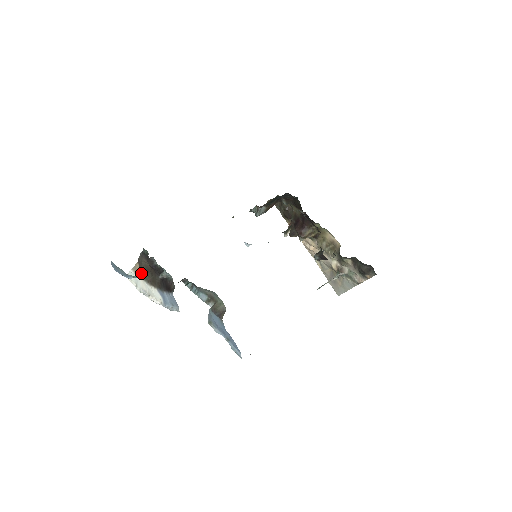
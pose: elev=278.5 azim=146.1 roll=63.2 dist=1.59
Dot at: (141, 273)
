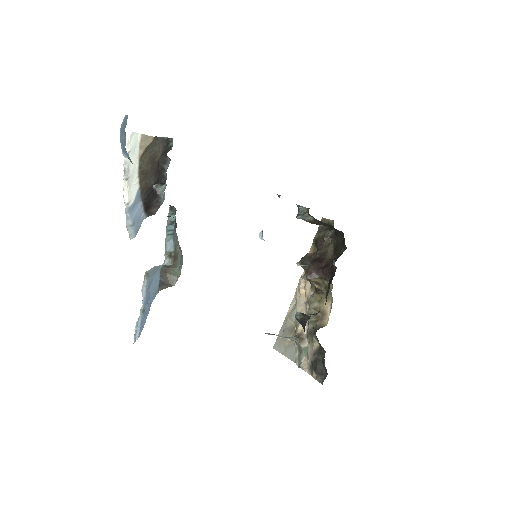
Dot at: (145, 151)
